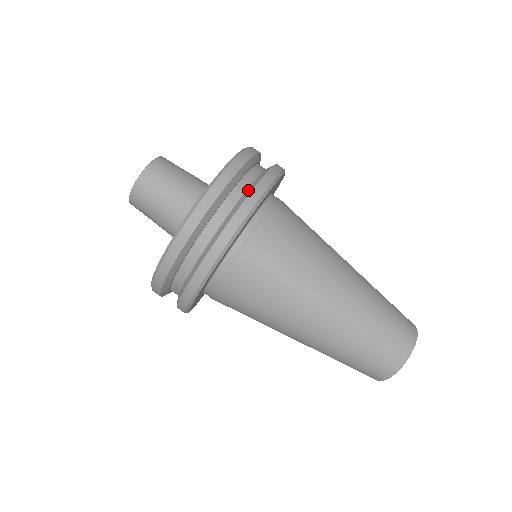
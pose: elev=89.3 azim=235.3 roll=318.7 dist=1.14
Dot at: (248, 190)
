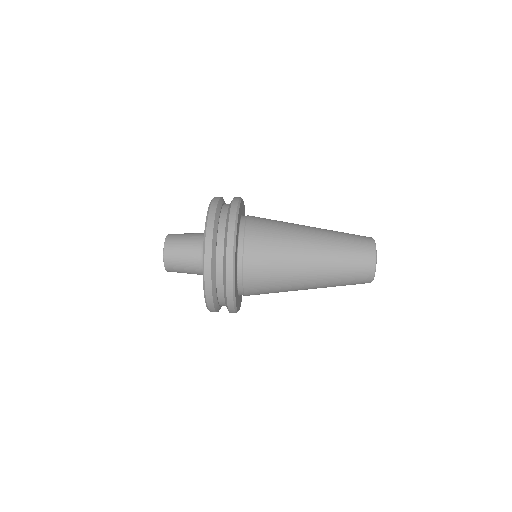
Dot at: occluded
